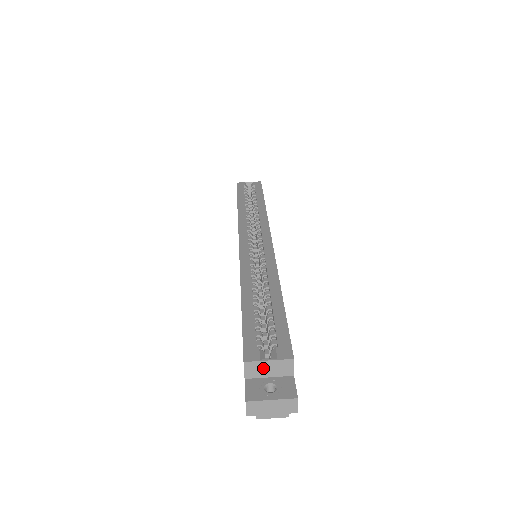
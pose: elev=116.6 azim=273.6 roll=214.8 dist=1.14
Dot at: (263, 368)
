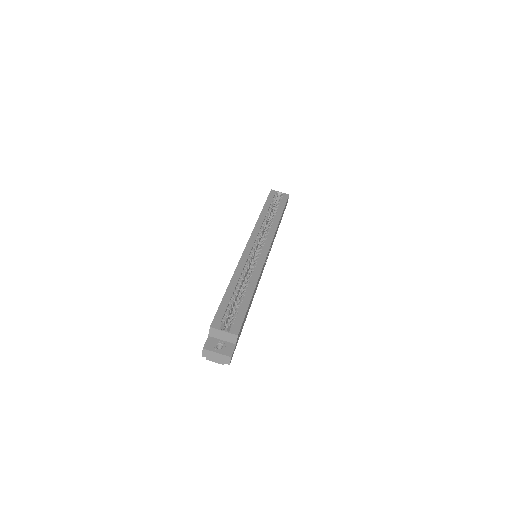
Dot at: (220, 334)
